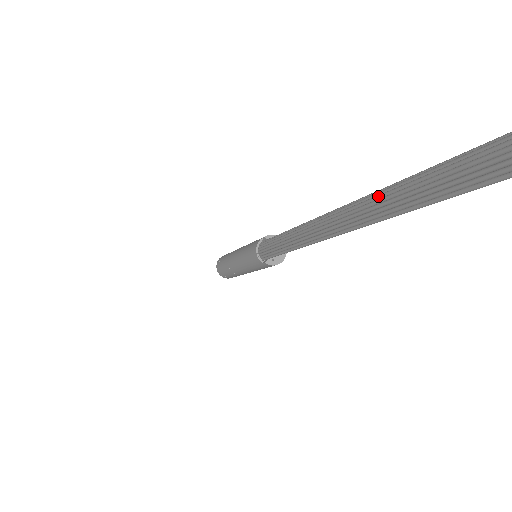
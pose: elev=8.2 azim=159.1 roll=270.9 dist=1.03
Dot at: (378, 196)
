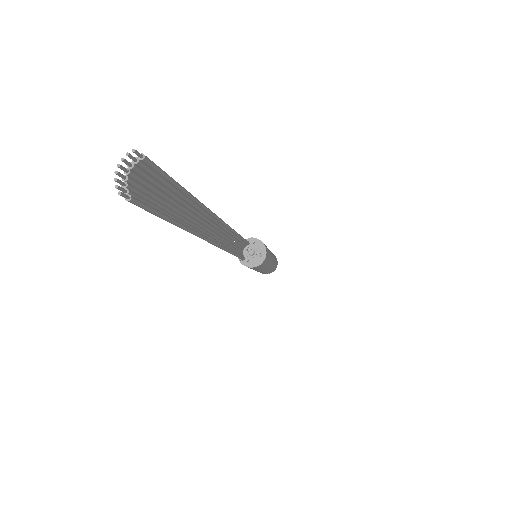
Dot at: (194, 211)
